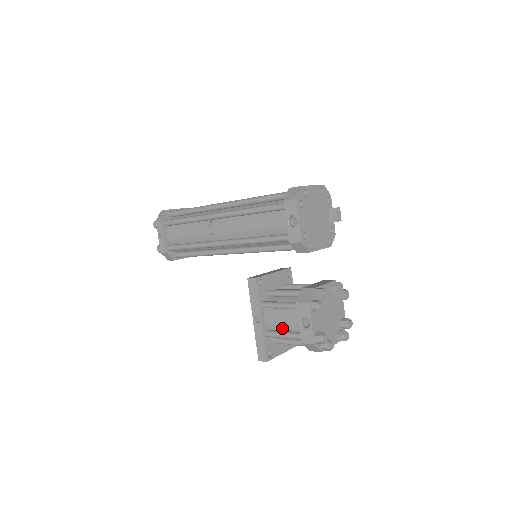
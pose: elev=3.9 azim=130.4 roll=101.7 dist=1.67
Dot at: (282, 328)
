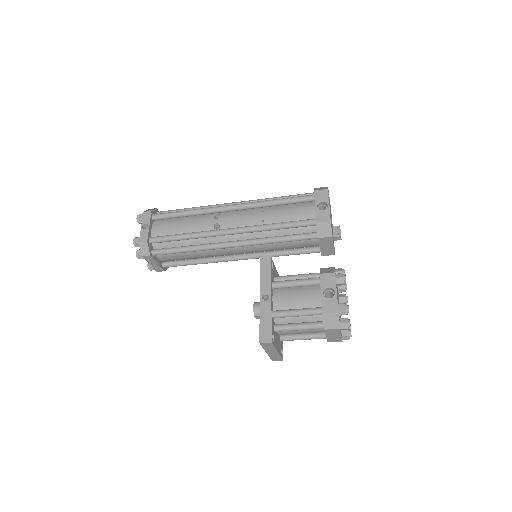
Dot at: (294, 307)
